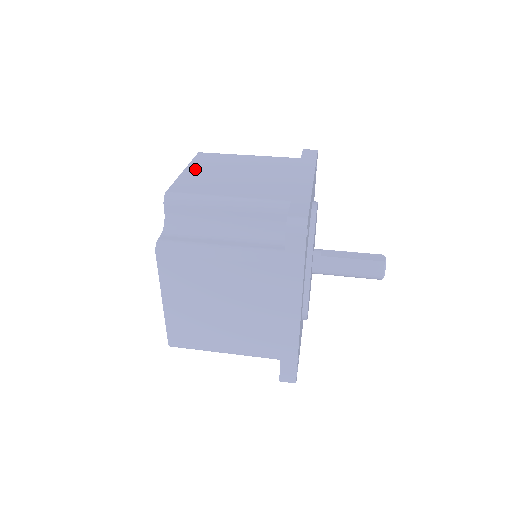
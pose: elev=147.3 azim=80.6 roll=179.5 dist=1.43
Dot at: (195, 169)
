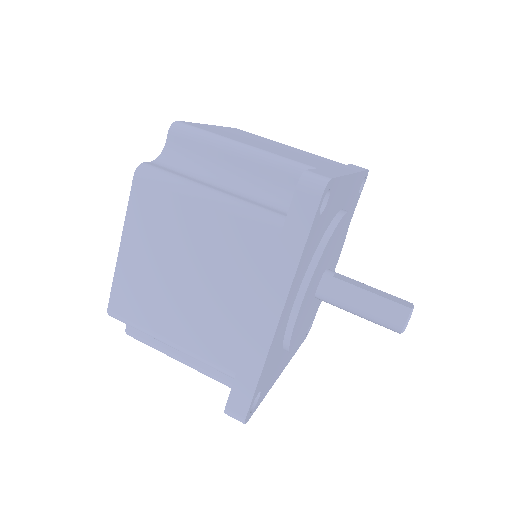
Dot at: (223, 128)
